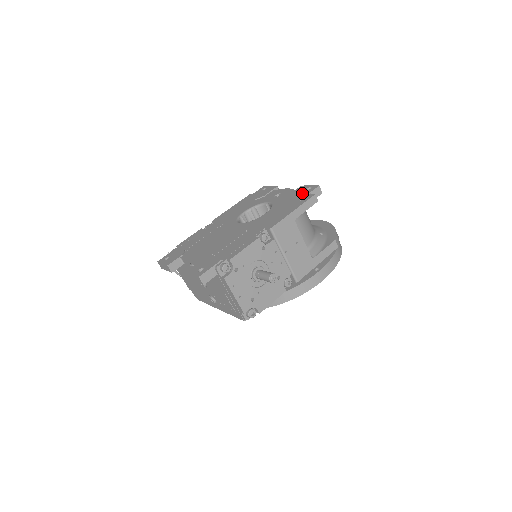
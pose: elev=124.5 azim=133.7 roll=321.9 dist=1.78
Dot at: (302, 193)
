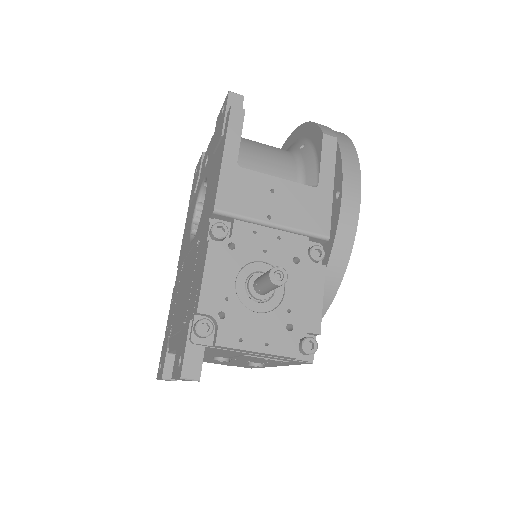
Dot at: (219, 124)
